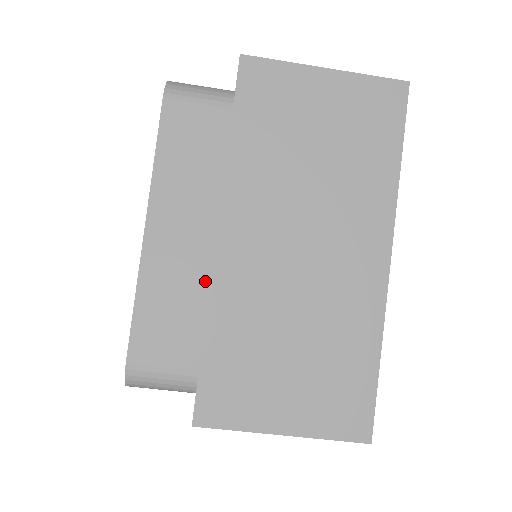
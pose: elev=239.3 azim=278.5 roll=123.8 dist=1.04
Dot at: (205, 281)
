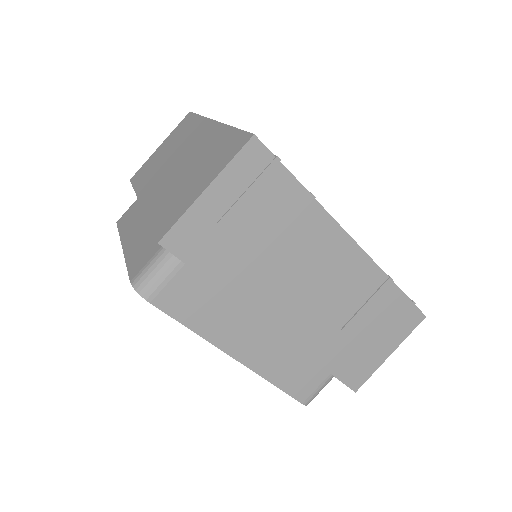
Dot at: occluded
